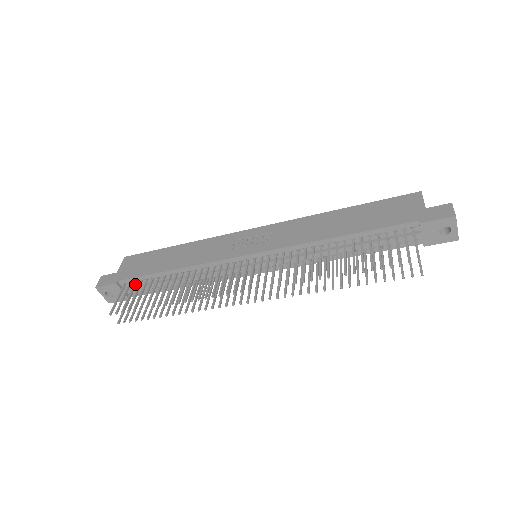
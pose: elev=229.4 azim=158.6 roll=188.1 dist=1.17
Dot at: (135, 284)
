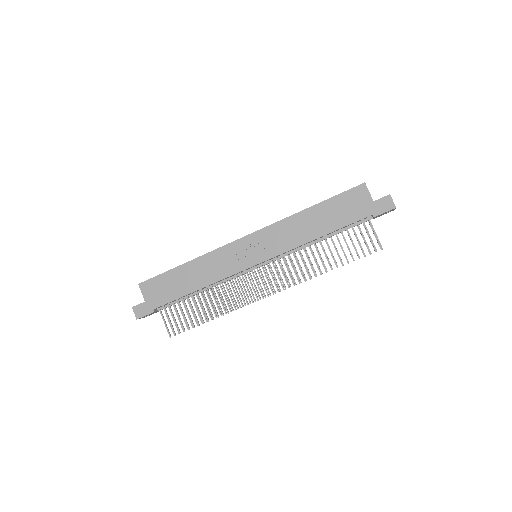
Dot at: (170, 306)
